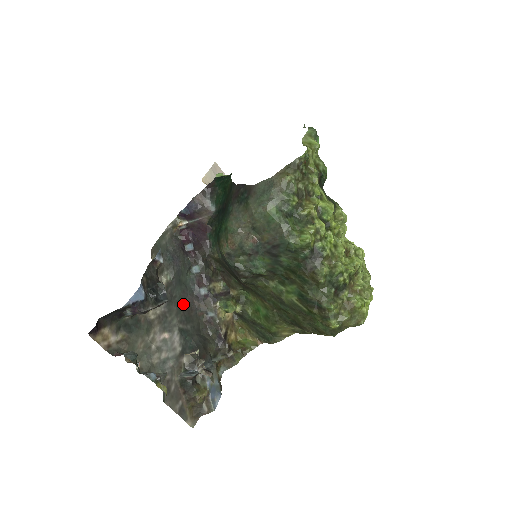
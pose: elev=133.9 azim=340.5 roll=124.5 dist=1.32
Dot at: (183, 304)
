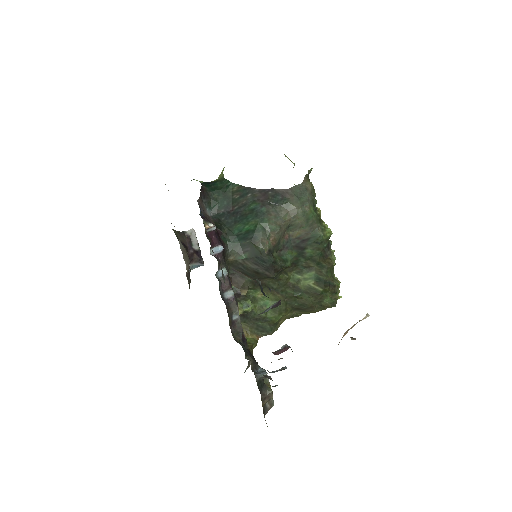
Dot at: occluded
